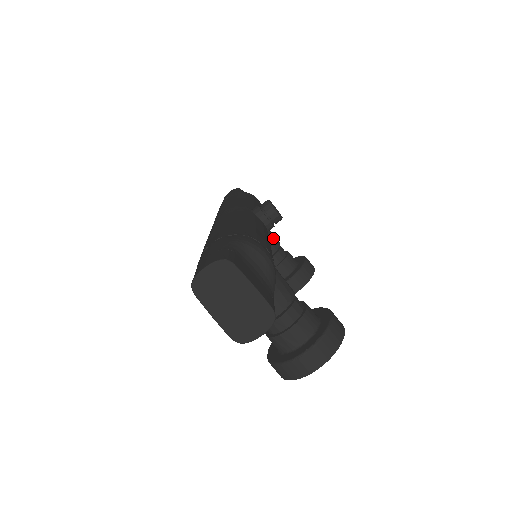
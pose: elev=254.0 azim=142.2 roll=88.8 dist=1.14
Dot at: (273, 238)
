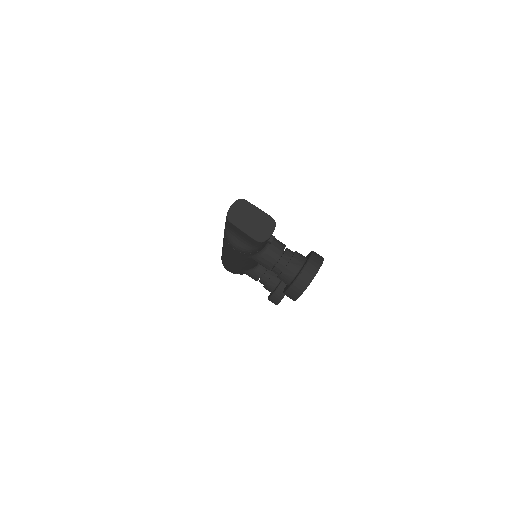
Dot at: occluded
